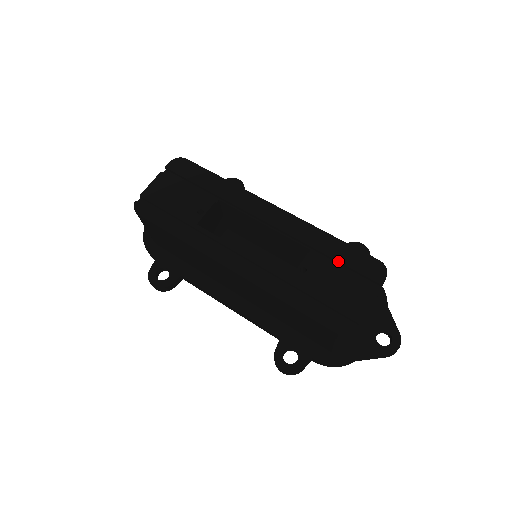
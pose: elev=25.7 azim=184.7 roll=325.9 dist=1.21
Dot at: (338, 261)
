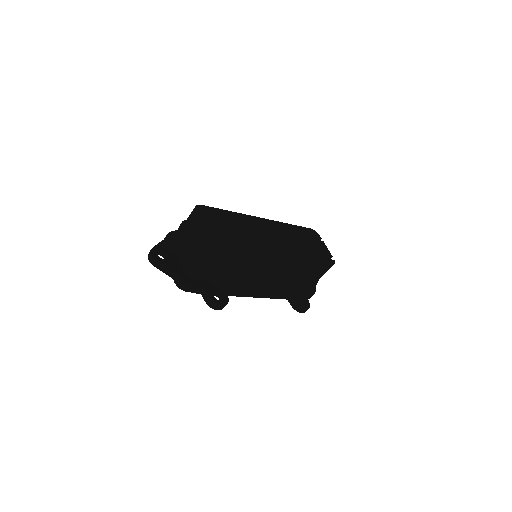
Dot at: (304, 235)
